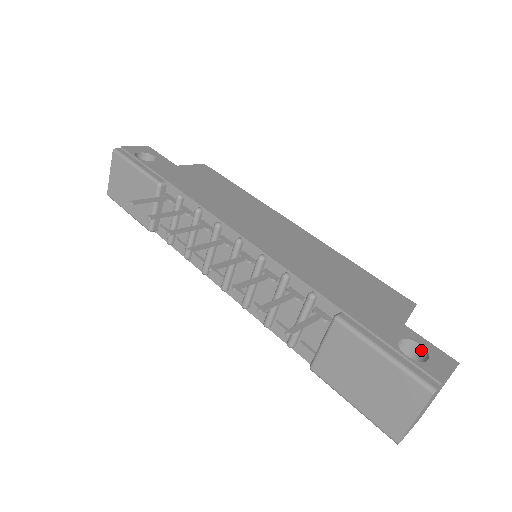
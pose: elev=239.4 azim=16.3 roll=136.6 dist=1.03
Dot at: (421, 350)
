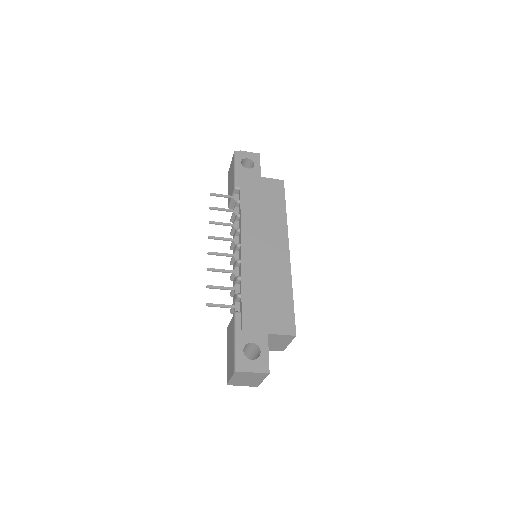
Dot at: (260, 355)
